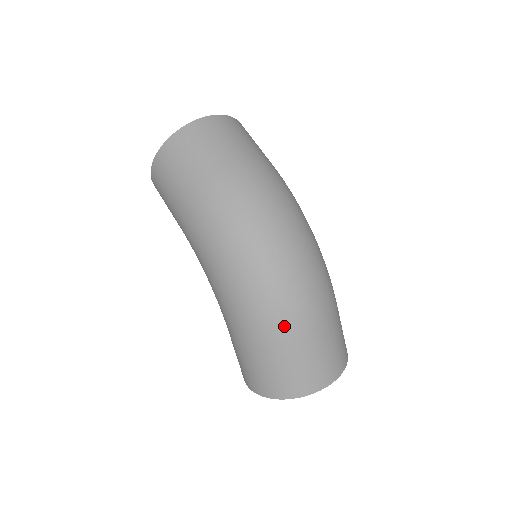
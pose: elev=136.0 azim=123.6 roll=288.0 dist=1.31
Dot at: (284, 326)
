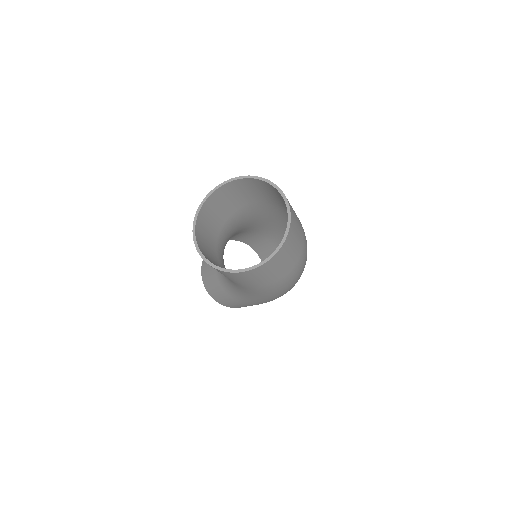
Dot at: occluded
